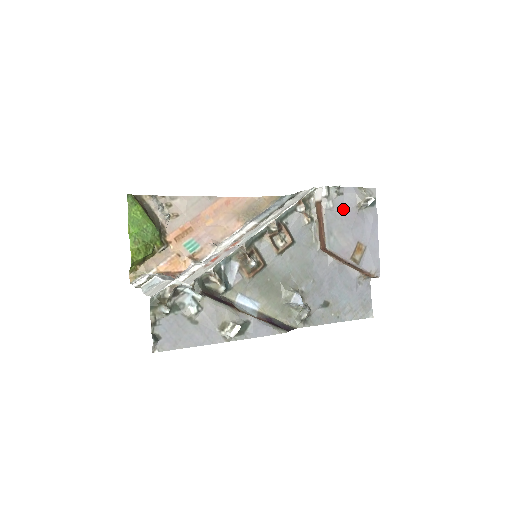
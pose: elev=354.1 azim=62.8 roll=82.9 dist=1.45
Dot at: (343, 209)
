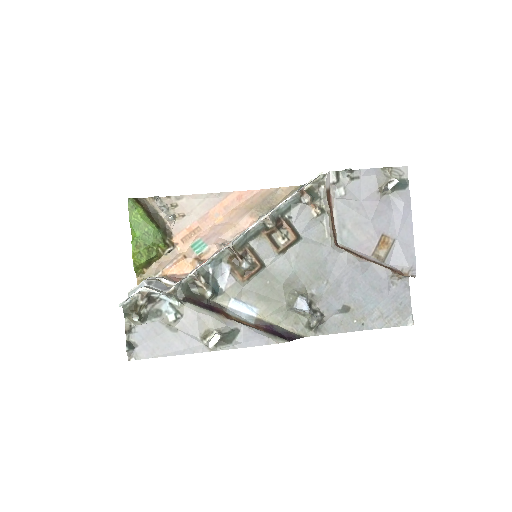
Dot at: (360, 196)
